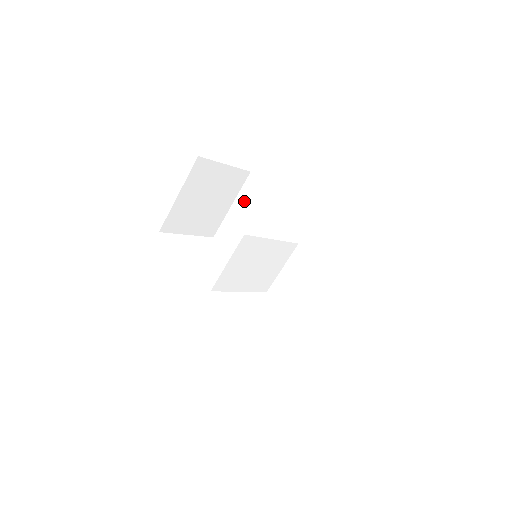
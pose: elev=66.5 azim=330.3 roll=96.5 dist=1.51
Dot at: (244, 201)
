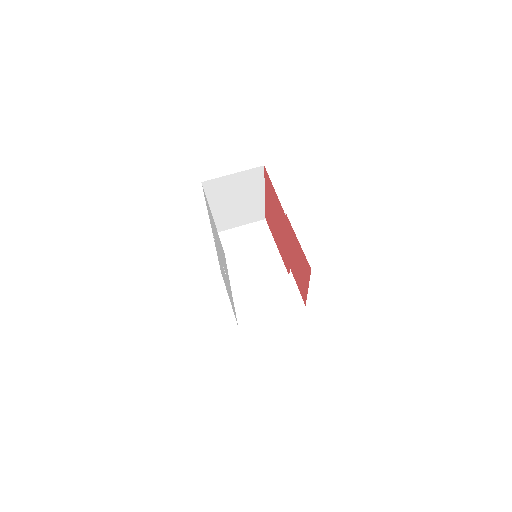
Dot at: occluded
